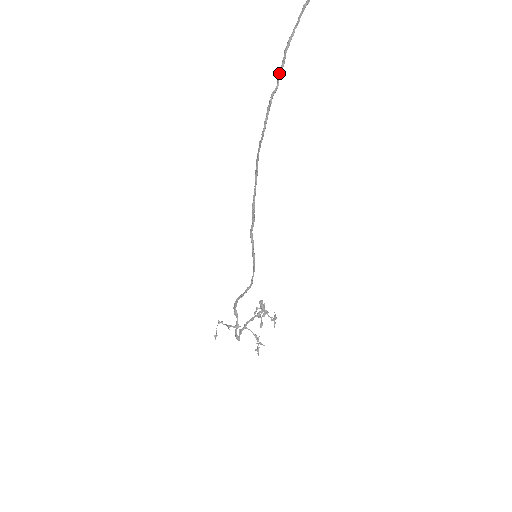
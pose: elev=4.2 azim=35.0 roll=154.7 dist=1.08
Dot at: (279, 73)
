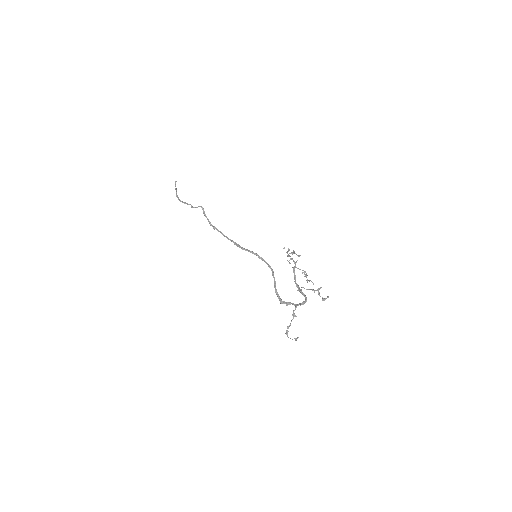
Dot at: (187, 204)
